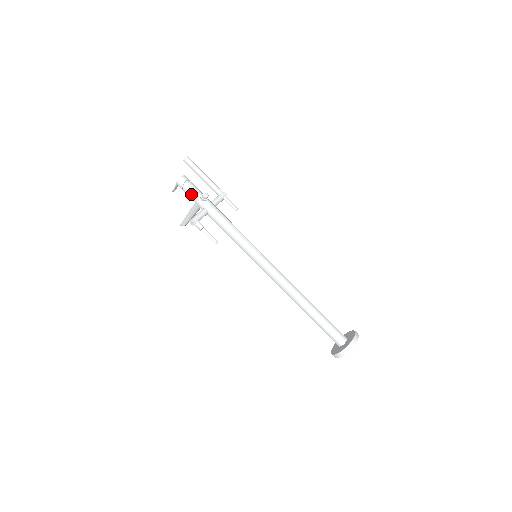
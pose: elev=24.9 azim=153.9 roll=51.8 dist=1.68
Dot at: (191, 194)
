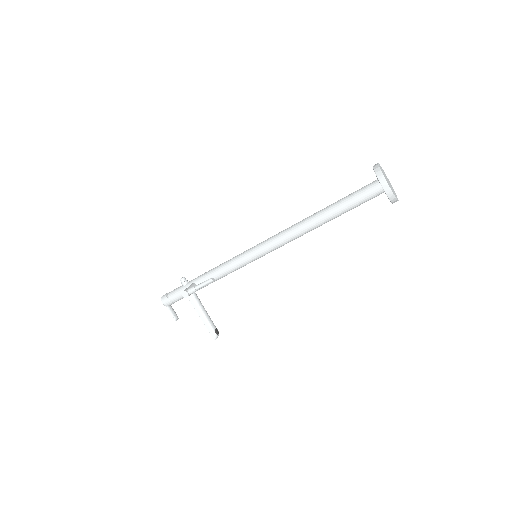
Dot at: (176, 293)
